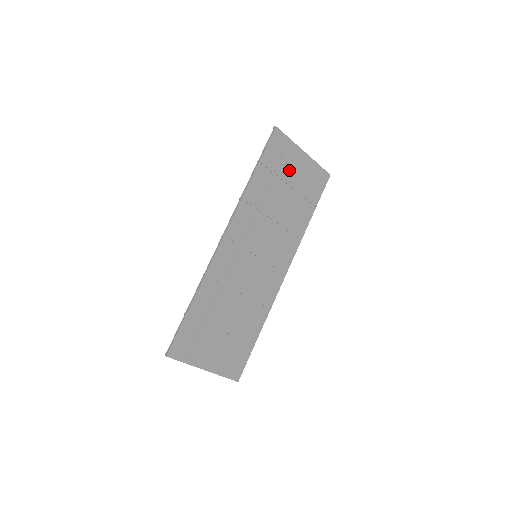
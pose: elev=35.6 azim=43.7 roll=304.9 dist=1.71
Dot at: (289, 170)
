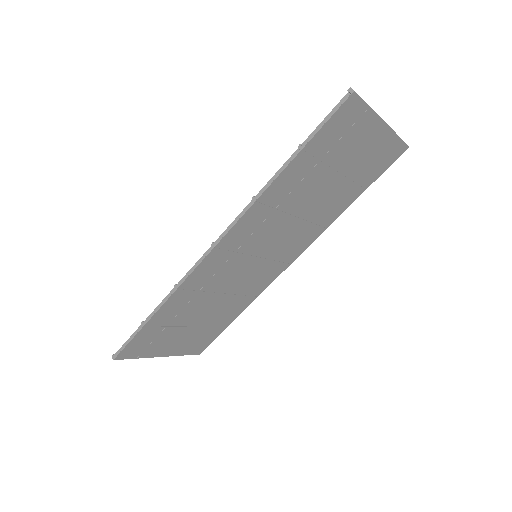
Dot at: (347, 151)
